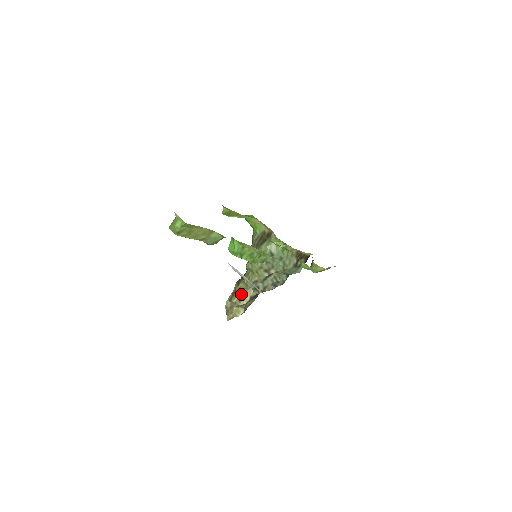
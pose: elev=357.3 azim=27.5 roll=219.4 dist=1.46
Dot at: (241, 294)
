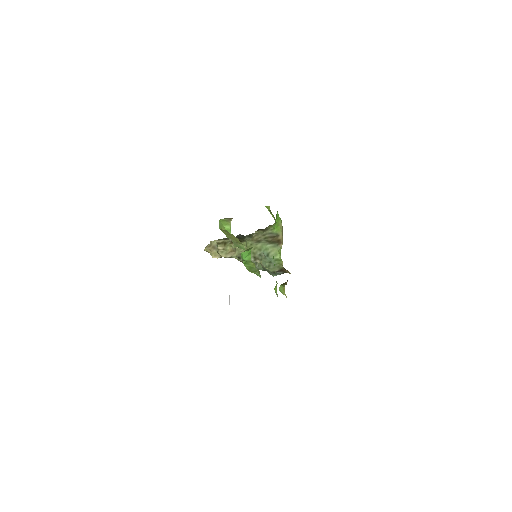
Dot at: (227, 250)
